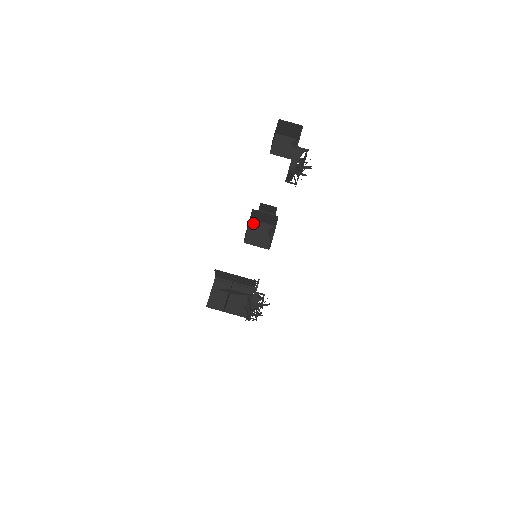
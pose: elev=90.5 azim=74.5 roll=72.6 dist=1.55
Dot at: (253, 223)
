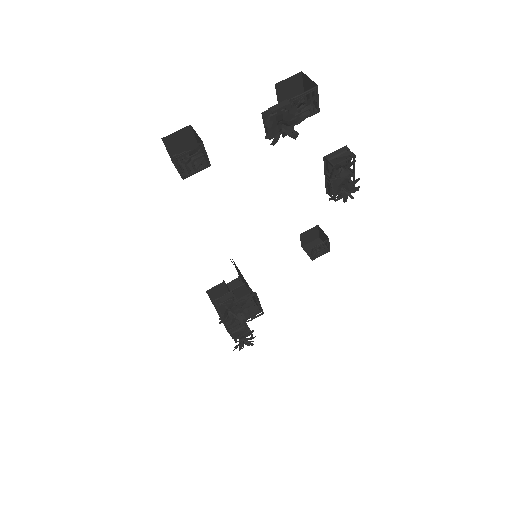
Dot at: occluded
